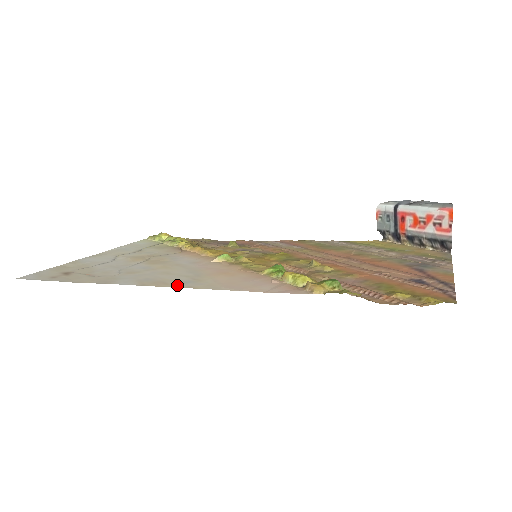
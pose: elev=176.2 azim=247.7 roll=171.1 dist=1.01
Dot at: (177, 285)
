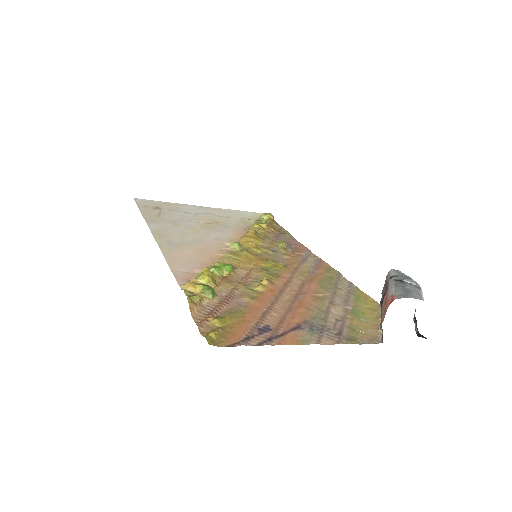
Dot at: (161, 241)
